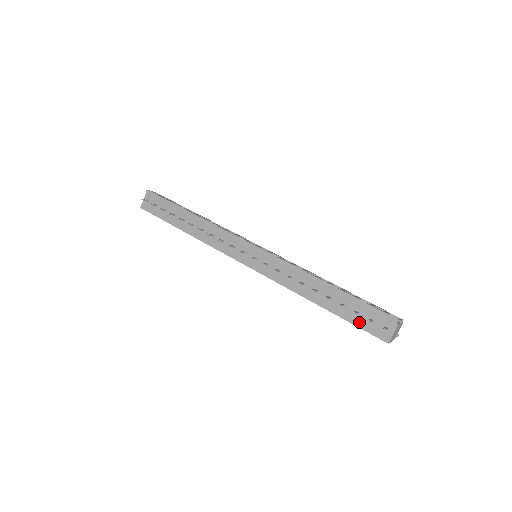
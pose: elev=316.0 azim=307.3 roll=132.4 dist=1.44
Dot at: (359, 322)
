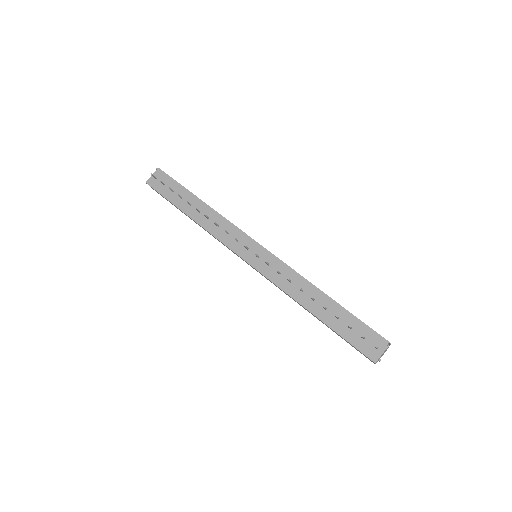
Dot at: (350, 337)
